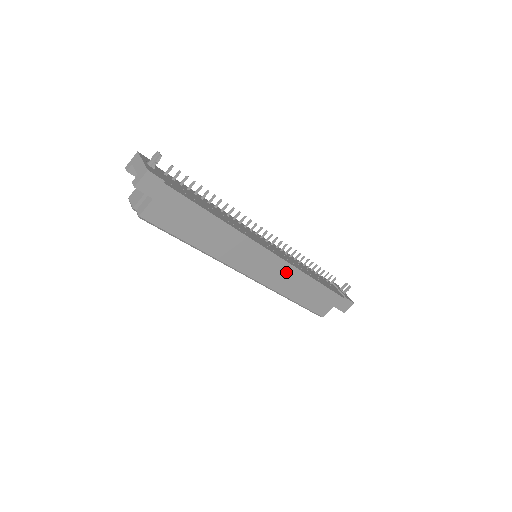
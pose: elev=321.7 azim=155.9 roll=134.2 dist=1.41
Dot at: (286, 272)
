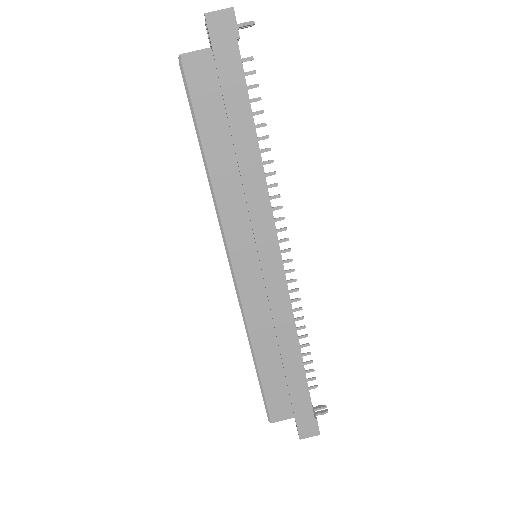
Dot at: (277, 301)
